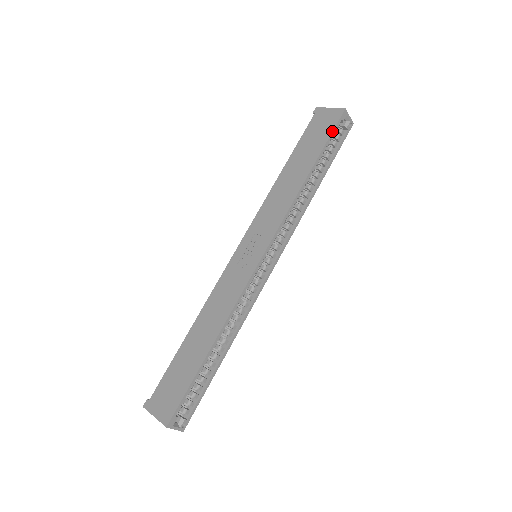
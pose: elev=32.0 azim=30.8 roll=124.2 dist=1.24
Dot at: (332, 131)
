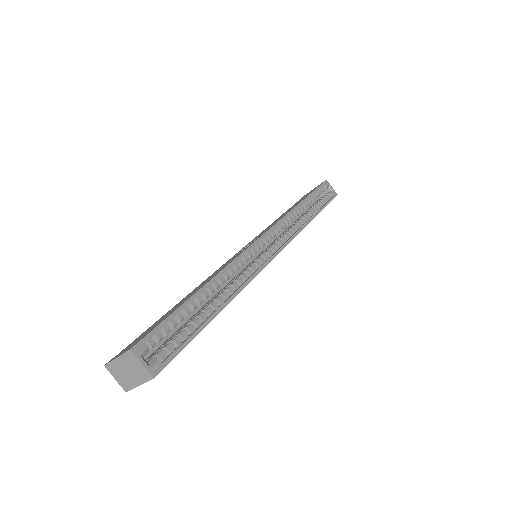
Dot at: (317, 187)
